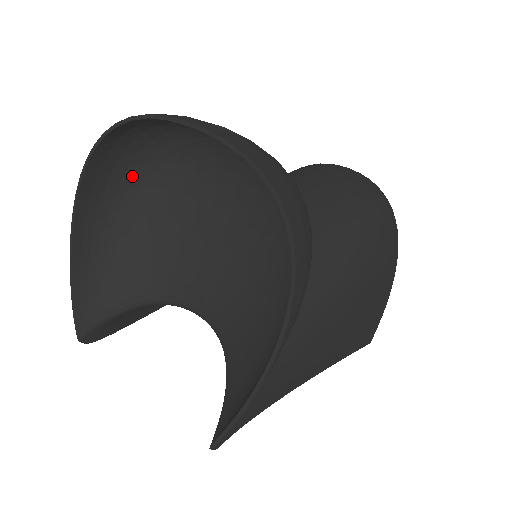
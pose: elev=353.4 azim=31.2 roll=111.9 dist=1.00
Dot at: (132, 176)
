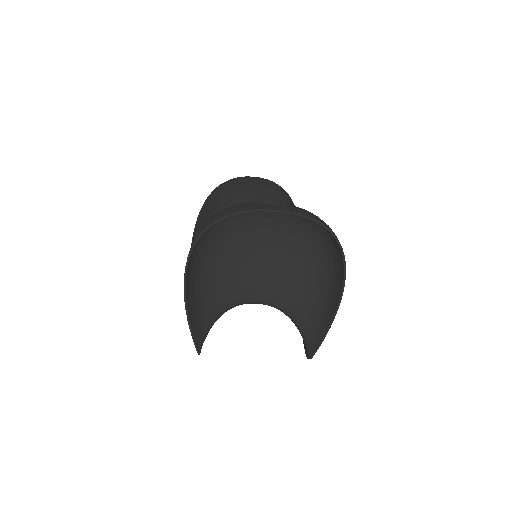
Dot at: (201, 244)
